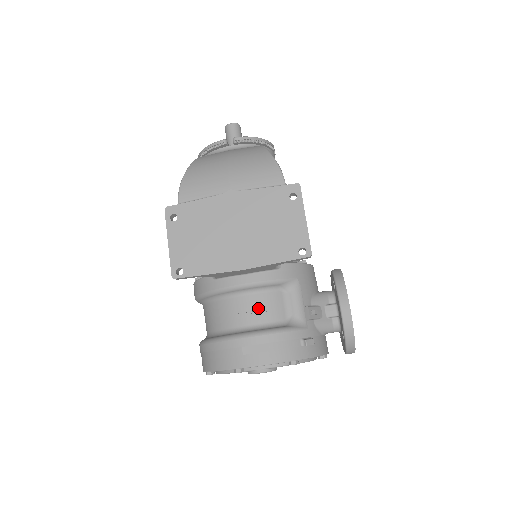
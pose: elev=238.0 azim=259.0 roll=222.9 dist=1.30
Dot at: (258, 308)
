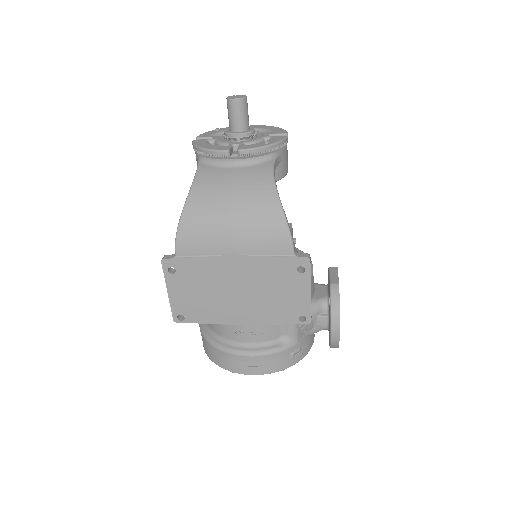
Dot at: (255, 331)
